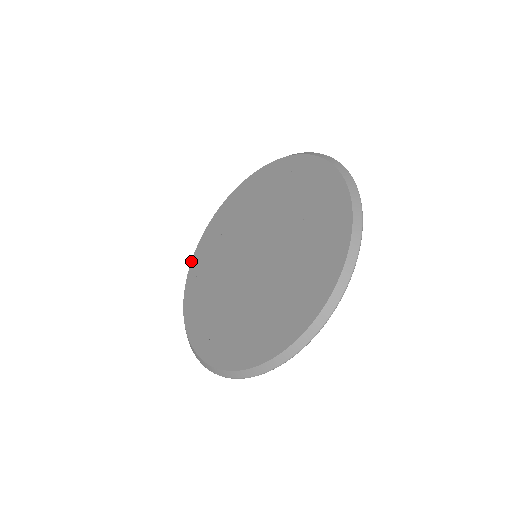
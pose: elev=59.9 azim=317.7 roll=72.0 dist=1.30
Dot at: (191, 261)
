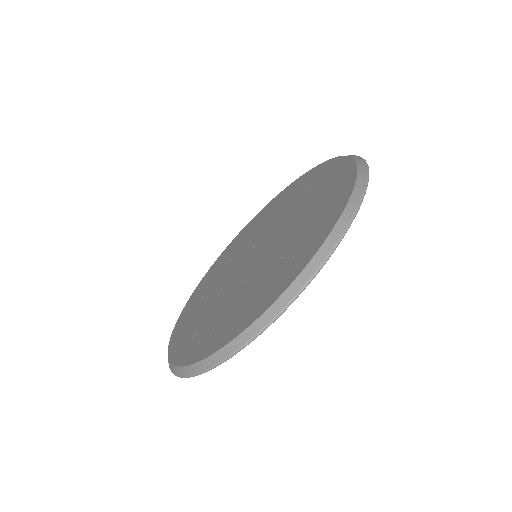
Dot at: (172, 331)
